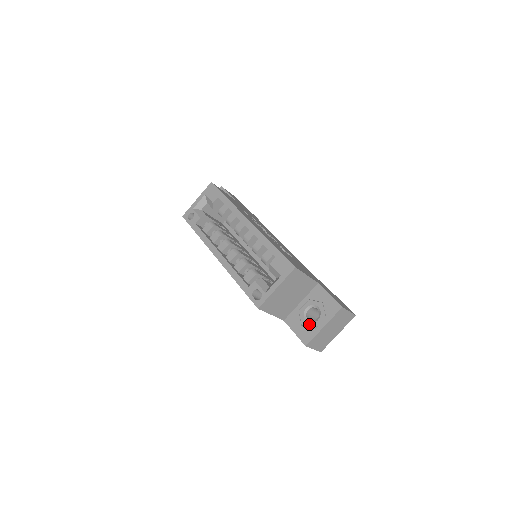
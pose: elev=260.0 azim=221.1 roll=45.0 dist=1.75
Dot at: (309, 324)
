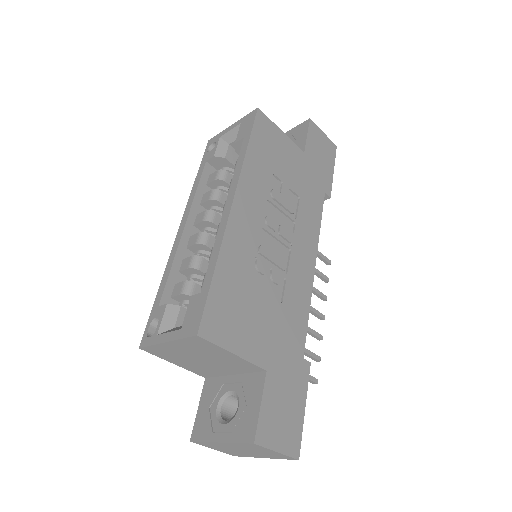
Dot at: (214, 417)
